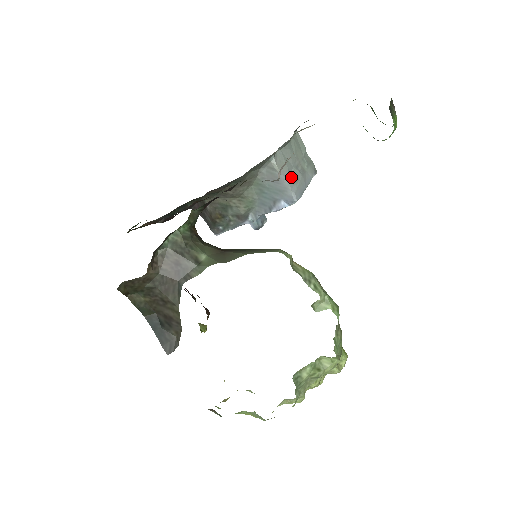
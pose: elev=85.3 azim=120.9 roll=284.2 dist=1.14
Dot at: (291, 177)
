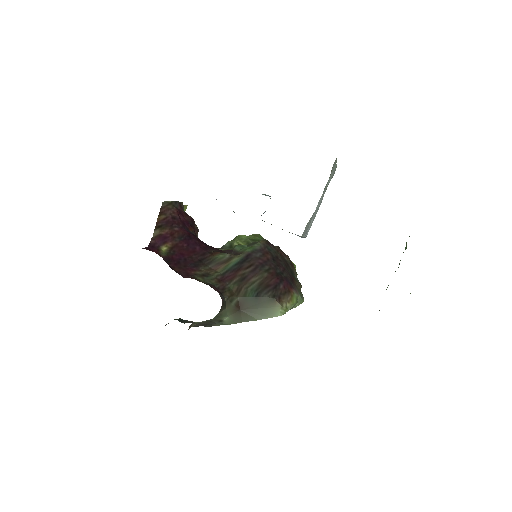
Dot at: (310, 223)
